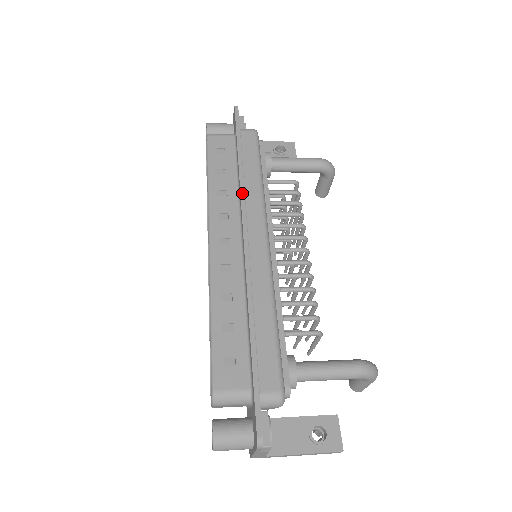
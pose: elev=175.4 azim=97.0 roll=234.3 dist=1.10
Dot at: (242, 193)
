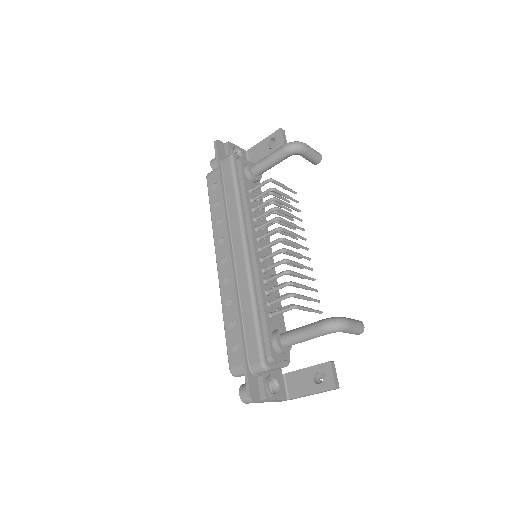
Dot at: (225, 219)
